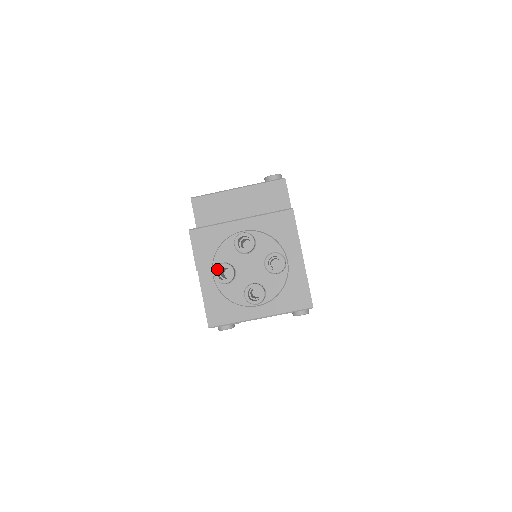
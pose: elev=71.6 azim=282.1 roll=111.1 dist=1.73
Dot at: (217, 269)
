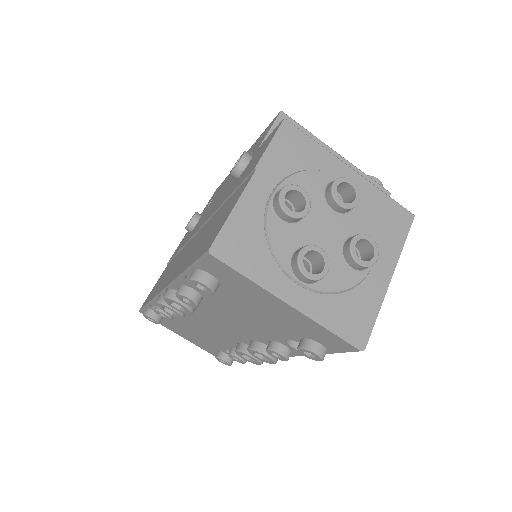
Dot at: (291, 187)
